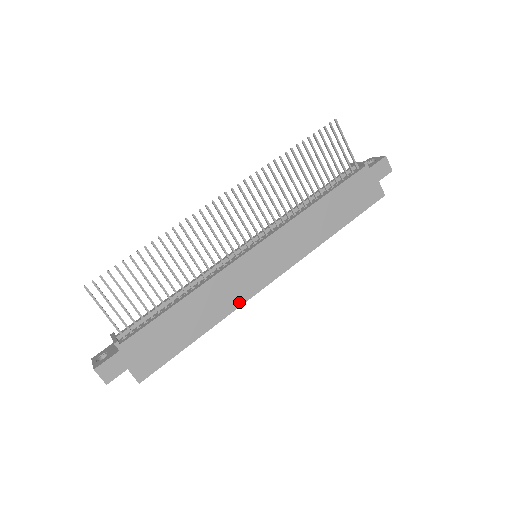
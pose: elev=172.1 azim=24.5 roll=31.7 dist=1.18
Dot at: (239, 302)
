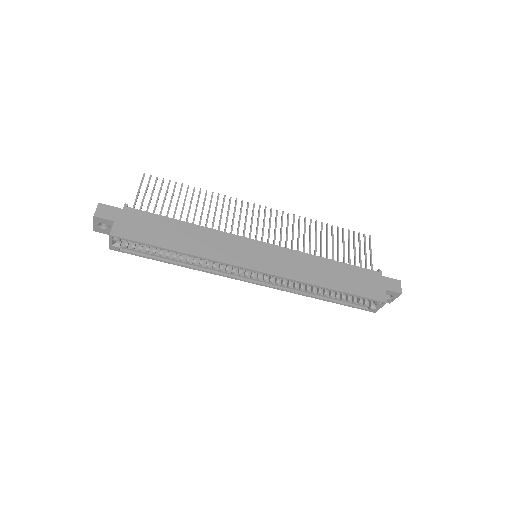
Dot at: (220, 259)
